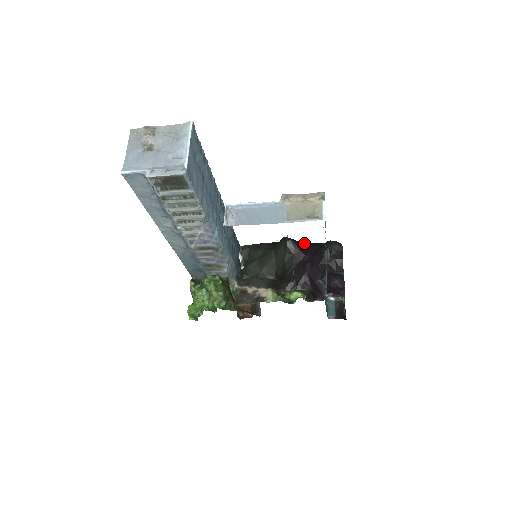
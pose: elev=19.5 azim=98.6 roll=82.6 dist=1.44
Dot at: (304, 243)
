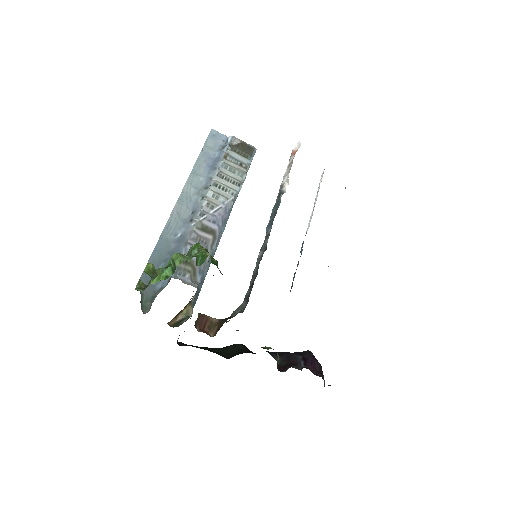
Dot at: occluded
